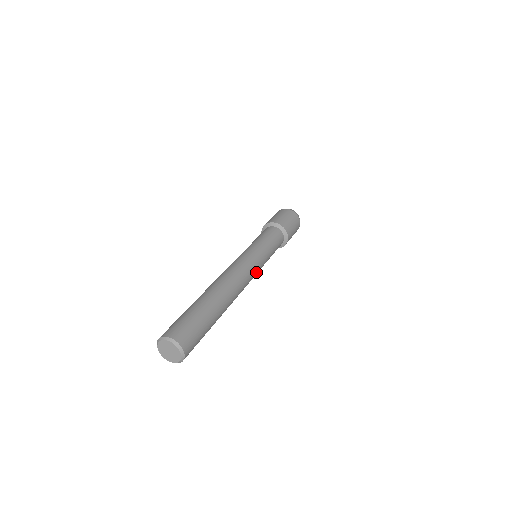
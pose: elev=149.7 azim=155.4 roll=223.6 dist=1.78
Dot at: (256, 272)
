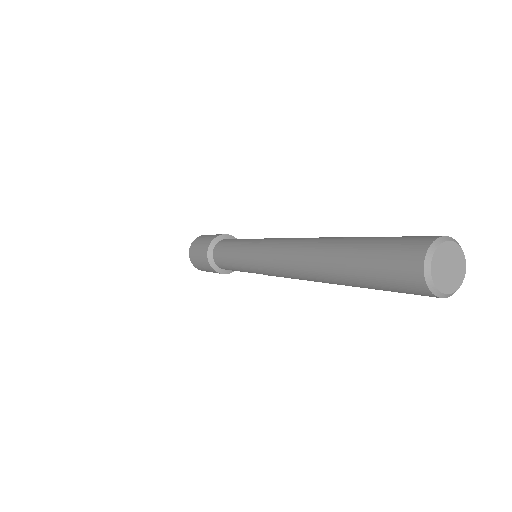
Dot at: occluded
